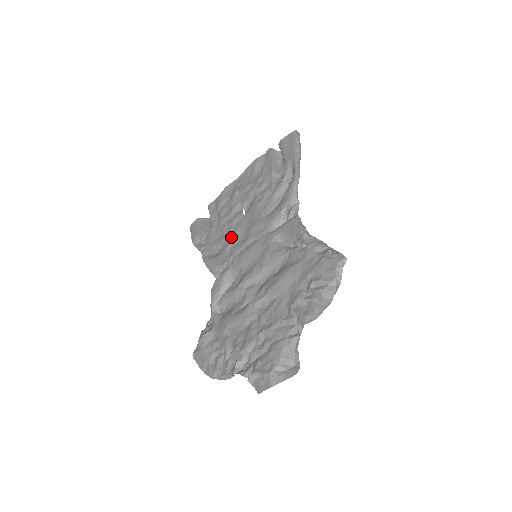
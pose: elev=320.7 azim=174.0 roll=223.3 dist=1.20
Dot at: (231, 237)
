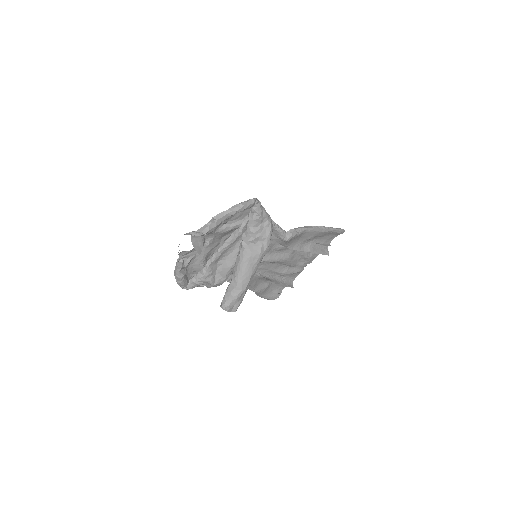
Dot at: (262, 265)
